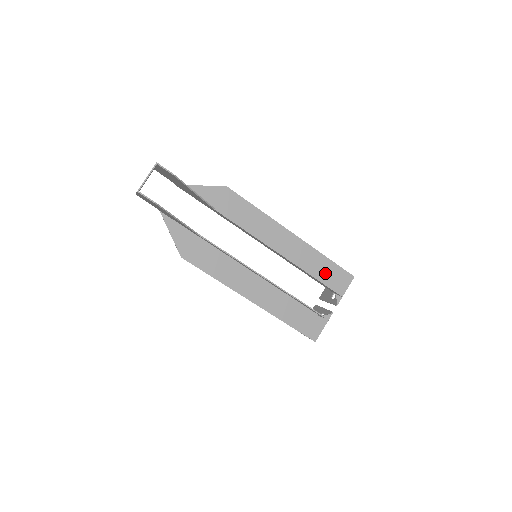
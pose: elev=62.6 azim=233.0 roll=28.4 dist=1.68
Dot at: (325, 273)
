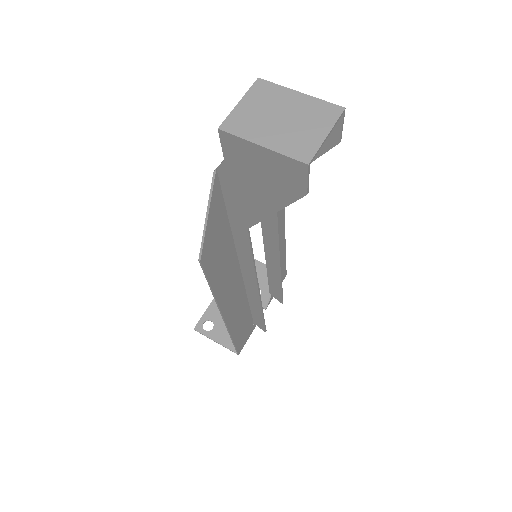
Dot at: occluded
